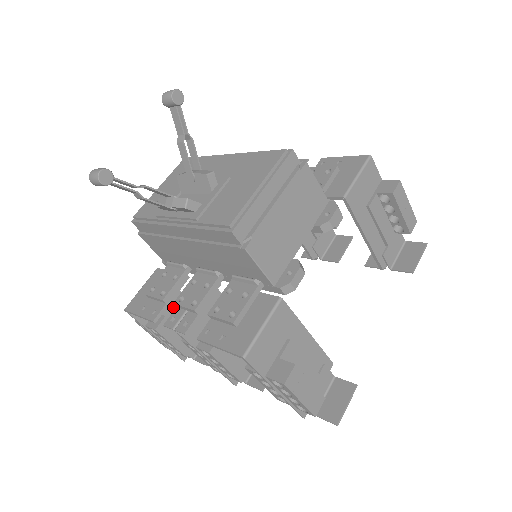
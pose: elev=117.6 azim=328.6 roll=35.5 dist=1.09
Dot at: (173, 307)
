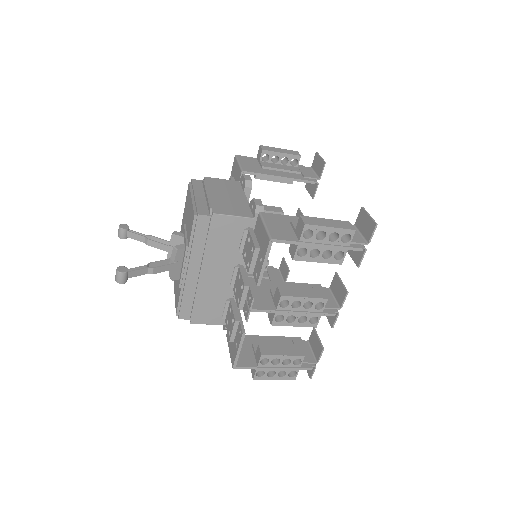
Dot at: occluded
